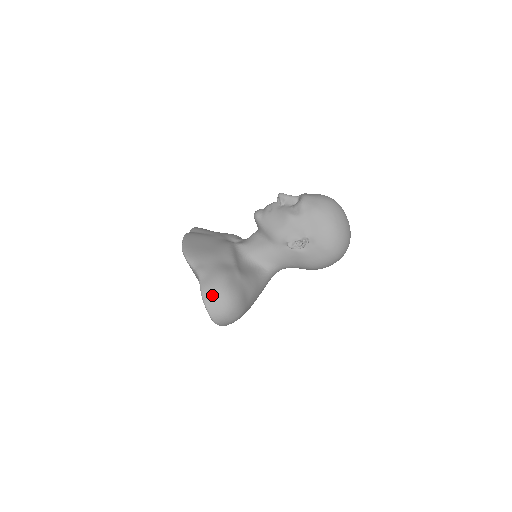
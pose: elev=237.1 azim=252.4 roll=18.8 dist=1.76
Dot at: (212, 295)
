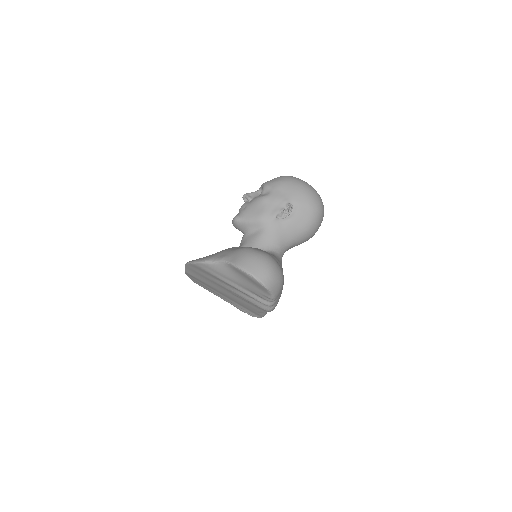
Dot at: (249, 262)
